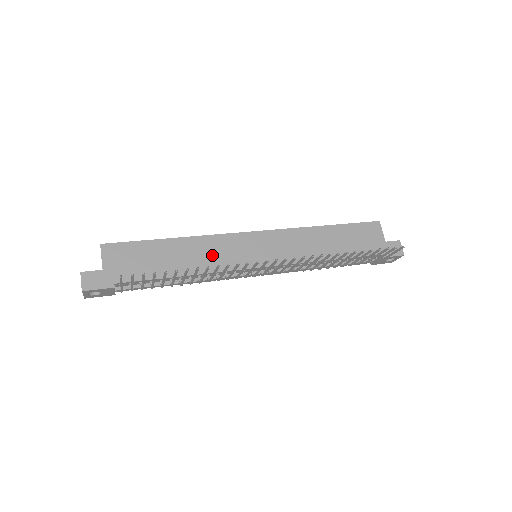
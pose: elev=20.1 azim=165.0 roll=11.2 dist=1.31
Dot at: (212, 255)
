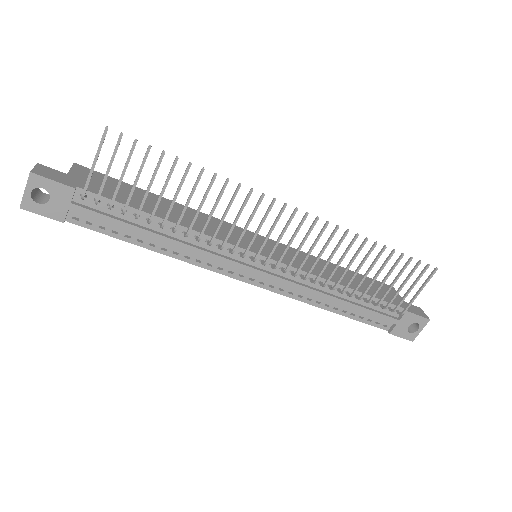
Dot at: occluded
